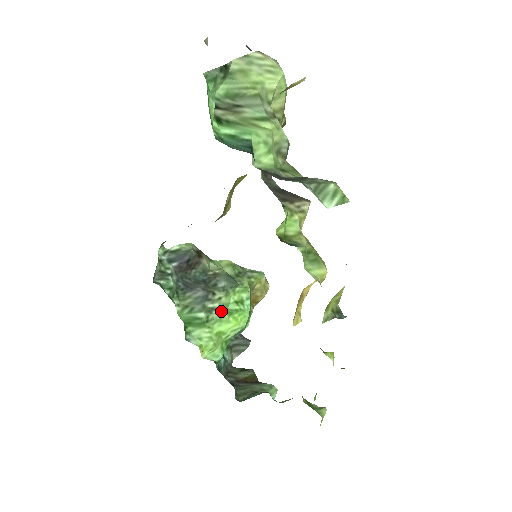
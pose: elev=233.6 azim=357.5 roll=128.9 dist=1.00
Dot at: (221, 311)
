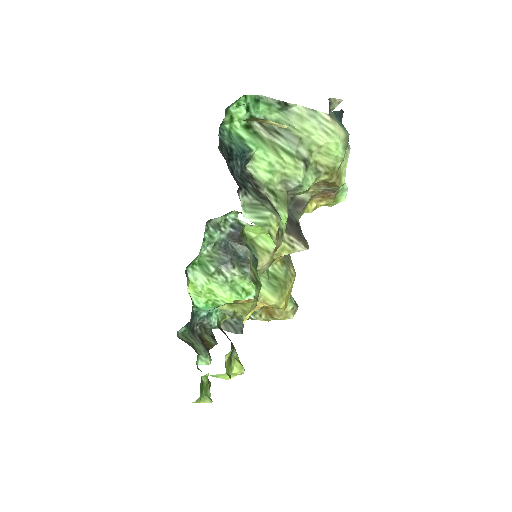
Dot at: (227, 282)
